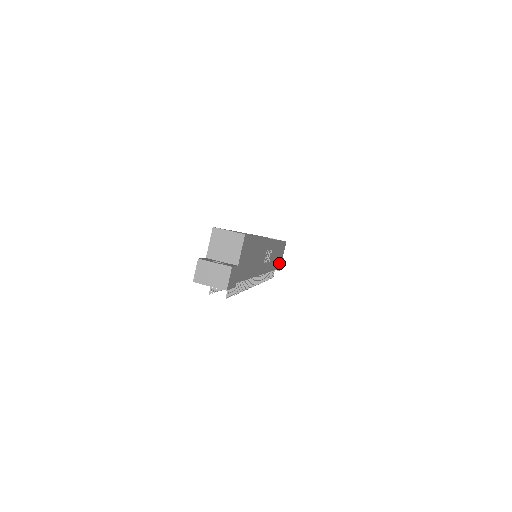
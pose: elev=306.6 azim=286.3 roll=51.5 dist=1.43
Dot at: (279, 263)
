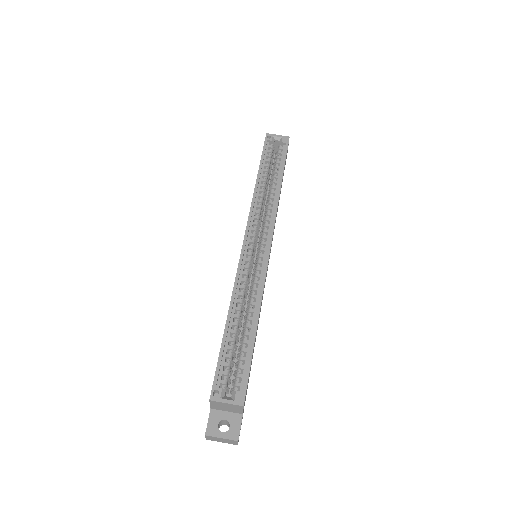
Dot at: occluded
